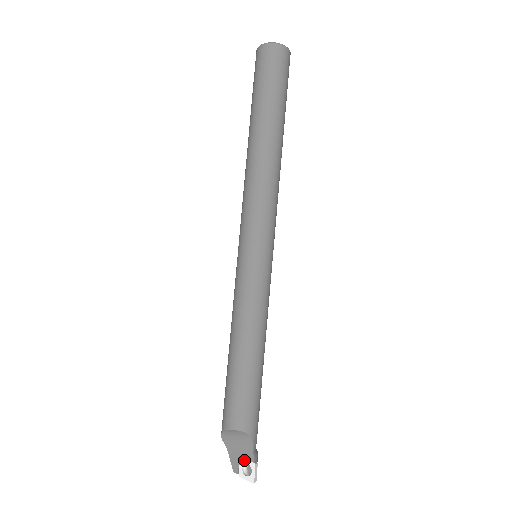
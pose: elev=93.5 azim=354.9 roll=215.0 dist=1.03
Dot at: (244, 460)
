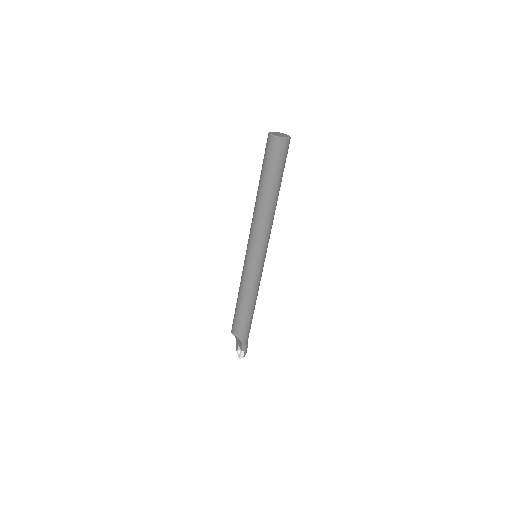
Dot at: (239, 347)
